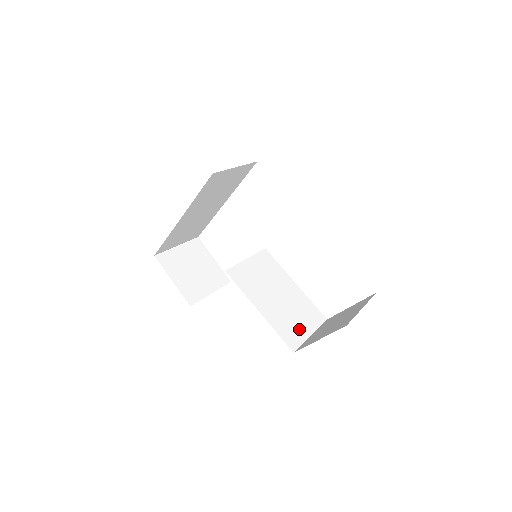
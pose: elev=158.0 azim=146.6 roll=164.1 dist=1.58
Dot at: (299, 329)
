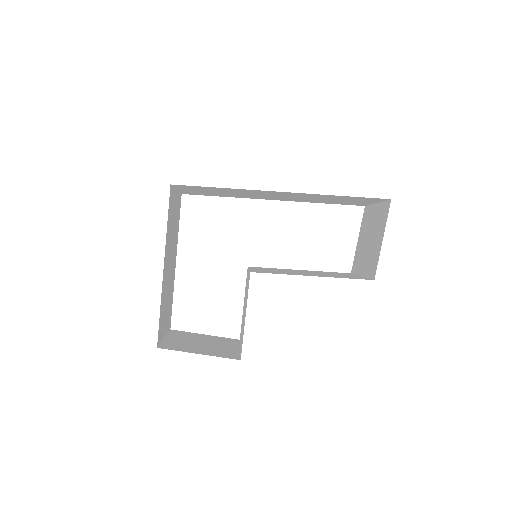
Dot at: (350, 276)
